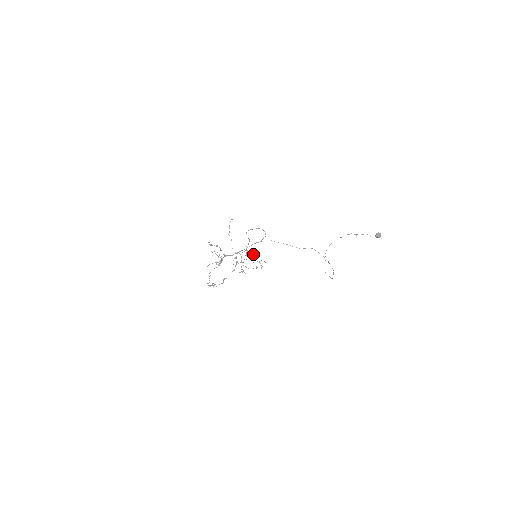
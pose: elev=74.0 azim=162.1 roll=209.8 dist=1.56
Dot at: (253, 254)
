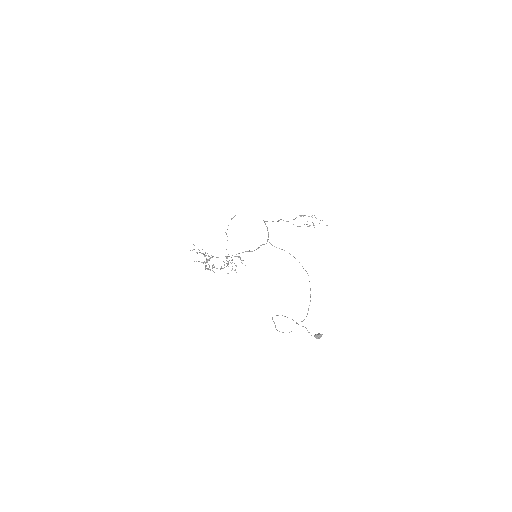
Dot at: occluded
